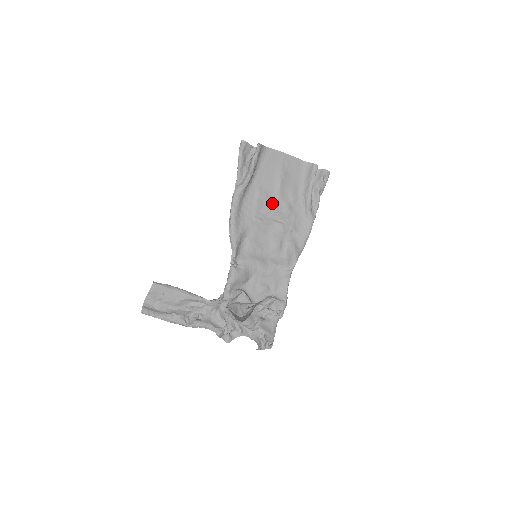
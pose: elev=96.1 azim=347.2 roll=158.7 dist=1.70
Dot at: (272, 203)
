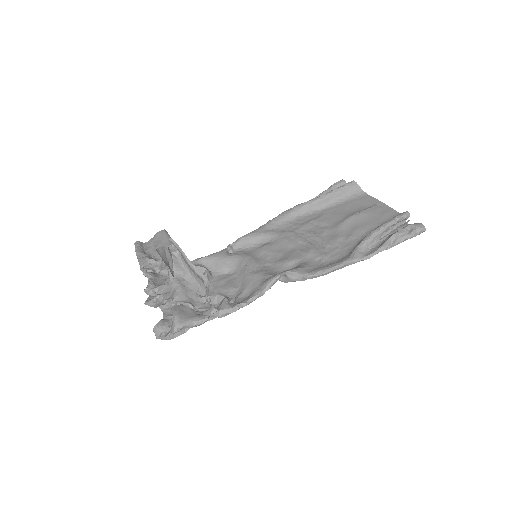
Dot at: (323, 229)
